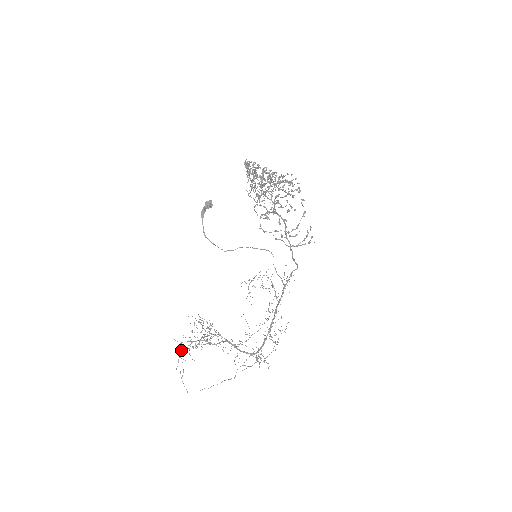
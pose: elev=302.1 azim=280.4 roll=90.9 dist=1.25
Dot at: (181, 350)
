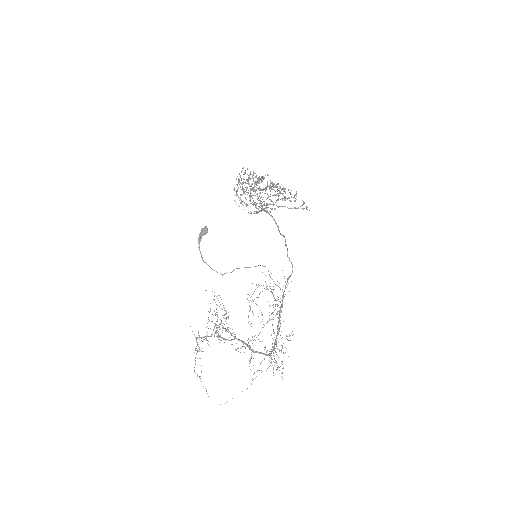
Dot at: (199, 339)
